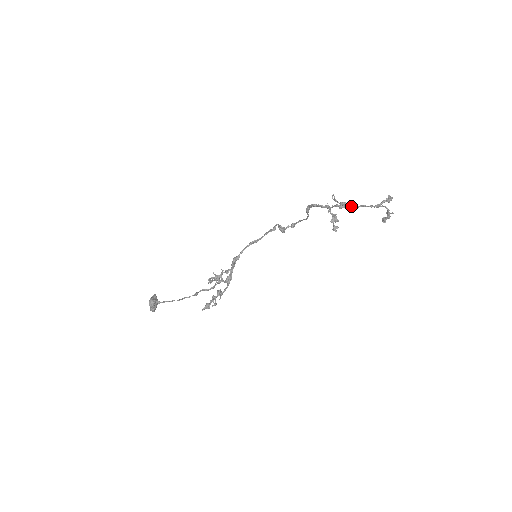
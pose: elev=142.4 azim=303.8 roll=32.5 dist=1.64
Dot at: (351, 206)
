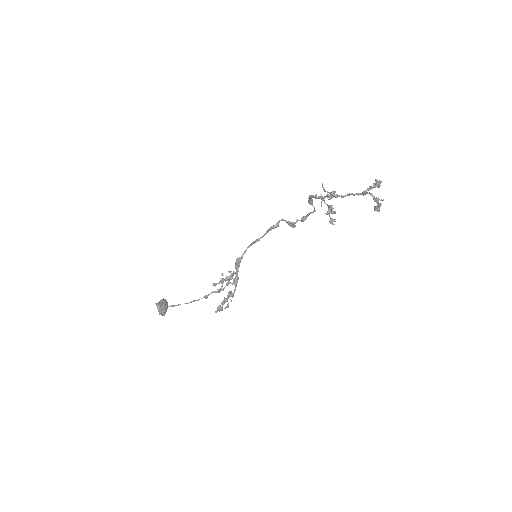
Dot at: (339, 195)
